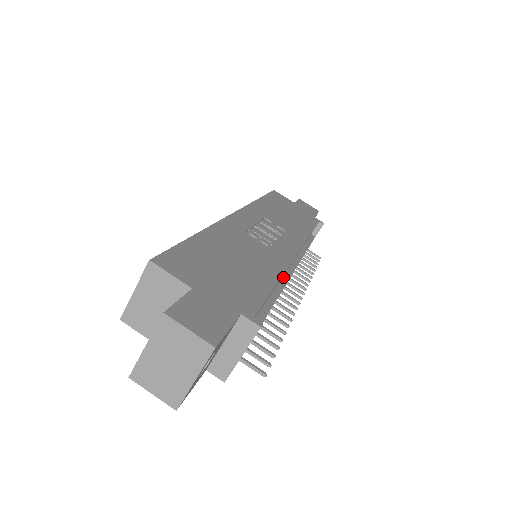
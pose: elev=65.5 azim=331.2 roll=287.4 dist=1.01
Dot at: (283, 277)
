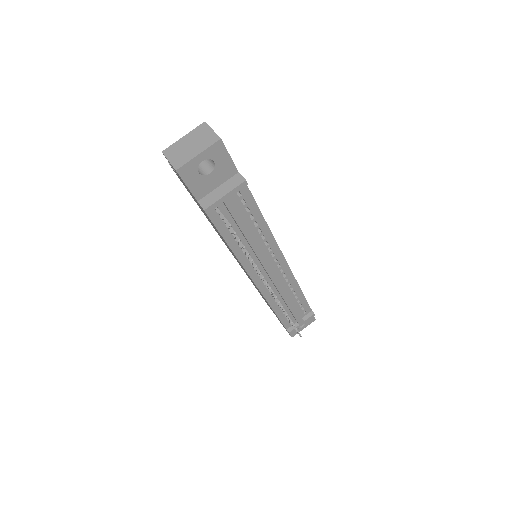
Dot at: occluded
